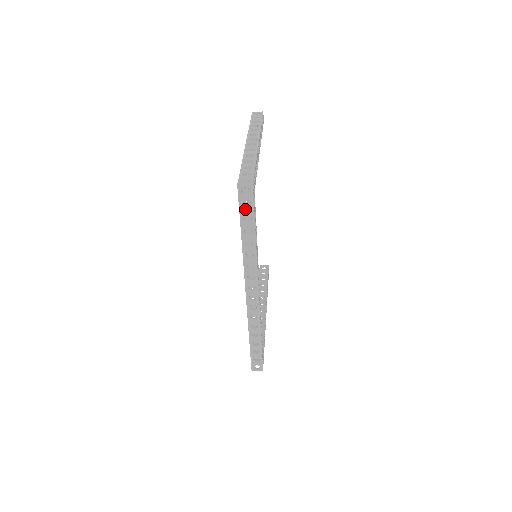
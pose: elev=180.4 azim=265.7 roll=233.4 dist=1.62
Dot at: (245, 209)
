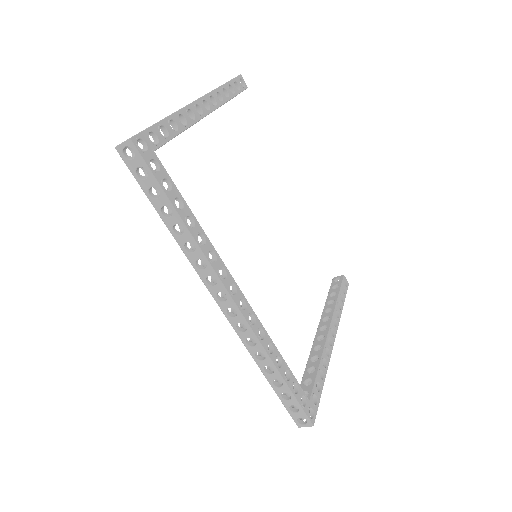
Dot at: (144, 180)
